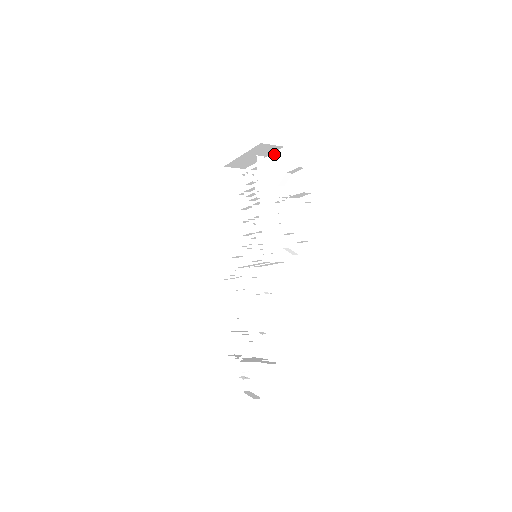
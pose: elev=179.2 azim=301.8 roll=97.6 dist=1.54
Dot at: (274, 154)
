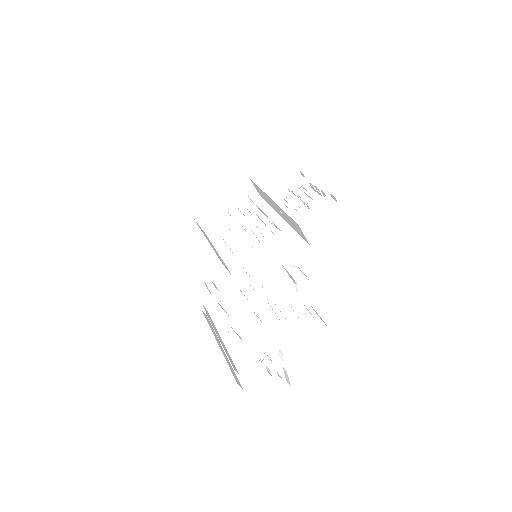
Dot at: occluded
